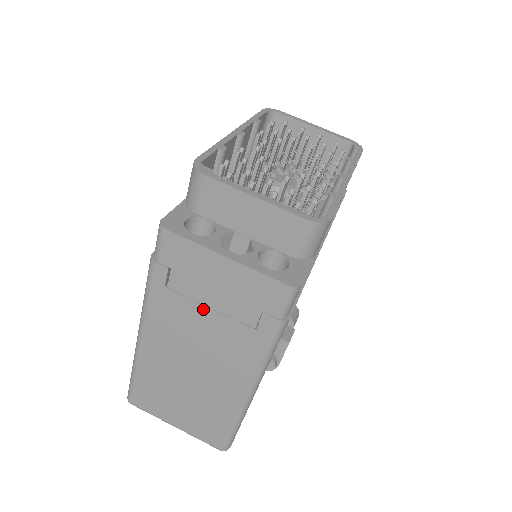
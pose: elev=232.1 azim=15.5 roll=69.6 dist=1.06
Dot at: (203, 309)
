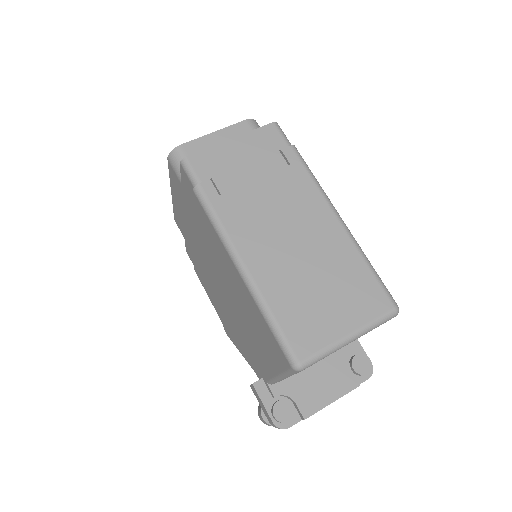
Dot at: (253, 185)
